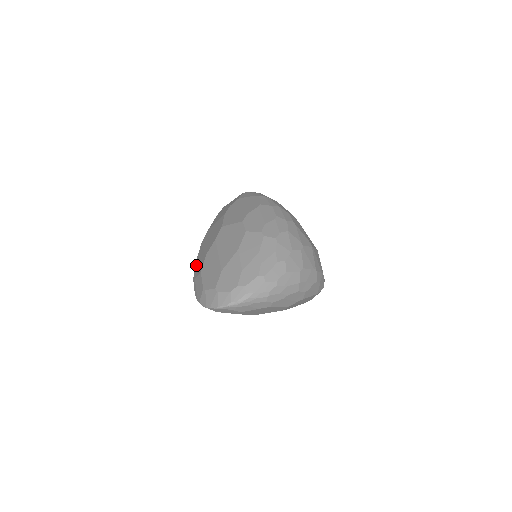
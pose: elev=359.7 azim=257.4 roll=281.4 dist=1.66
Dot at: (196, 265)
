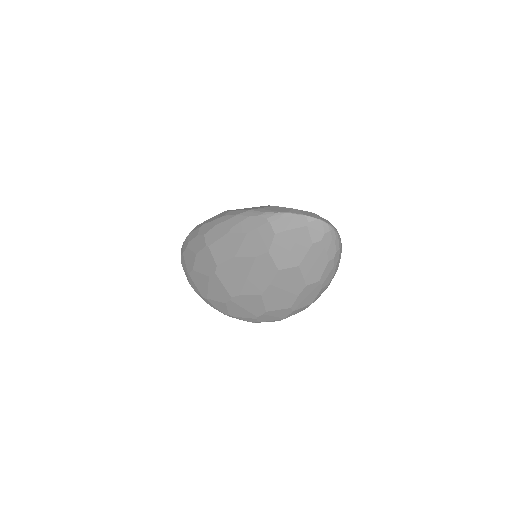
Dot at: (242, 209)
